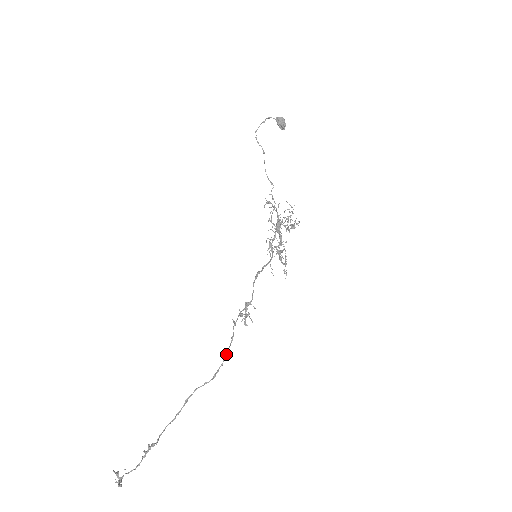
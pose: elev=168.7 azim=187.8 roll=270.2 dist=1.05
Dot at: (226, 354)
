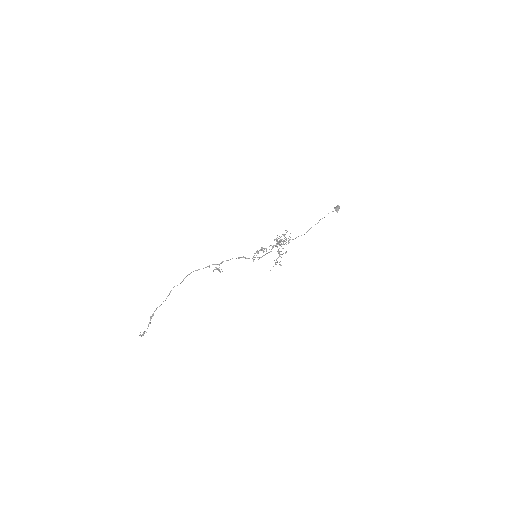
Dot at: occluded
